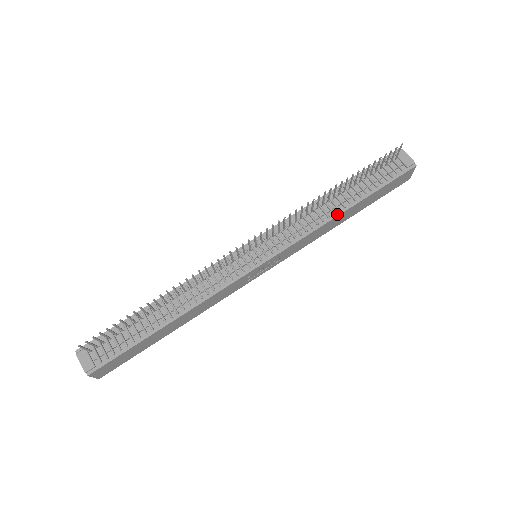
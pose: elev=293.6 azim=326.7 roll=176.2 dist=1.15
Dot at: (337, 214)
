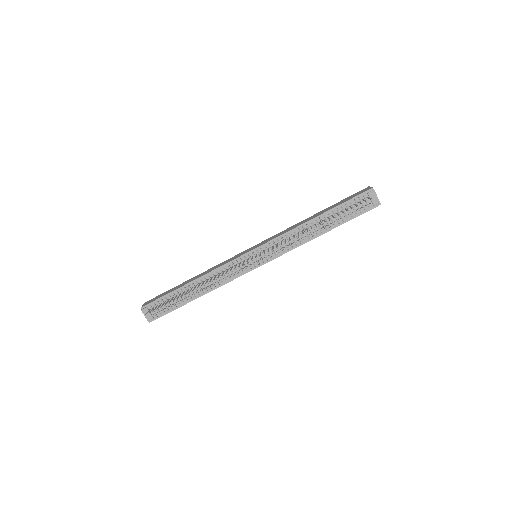
Dot at: (315, 237)
